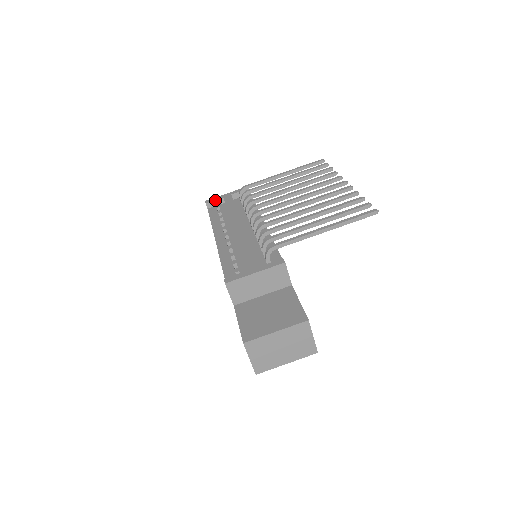
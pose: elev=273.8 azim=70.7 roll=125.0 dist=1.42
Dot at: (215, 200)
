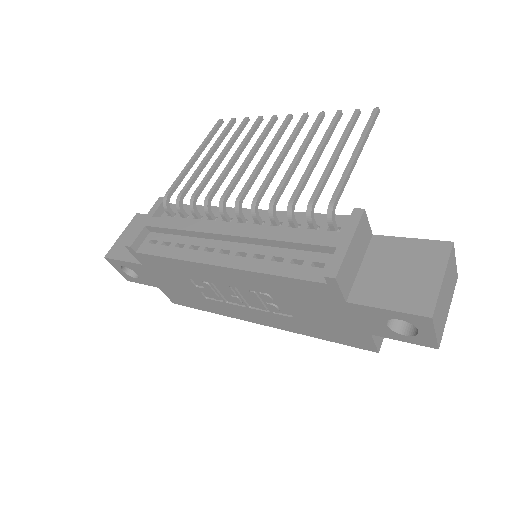
Dot at: (138, 235)
